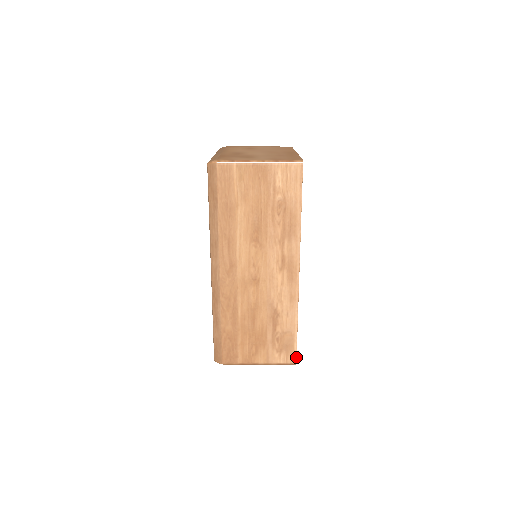
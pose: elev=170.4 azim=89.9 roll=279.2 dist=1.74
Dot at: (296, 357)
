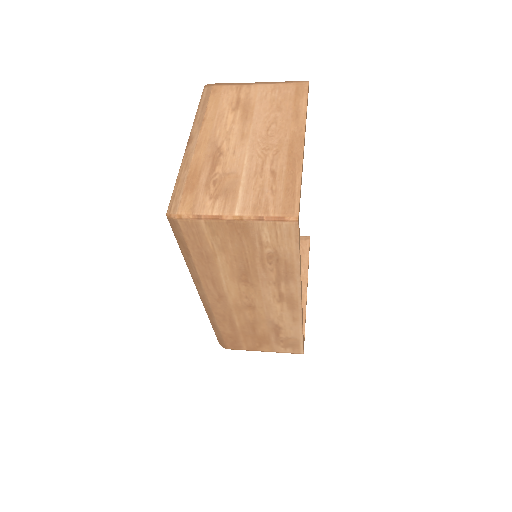
Dot at: (303, 351)
